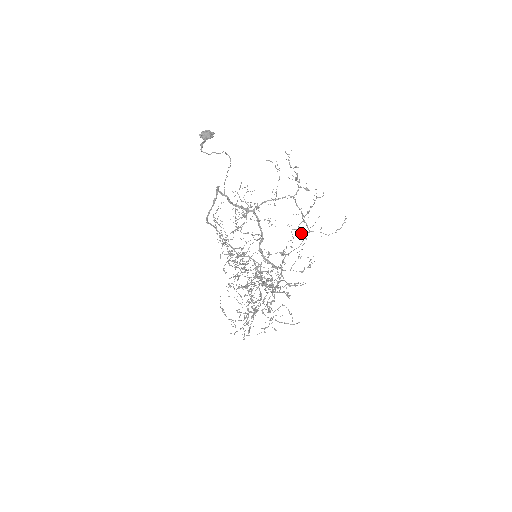
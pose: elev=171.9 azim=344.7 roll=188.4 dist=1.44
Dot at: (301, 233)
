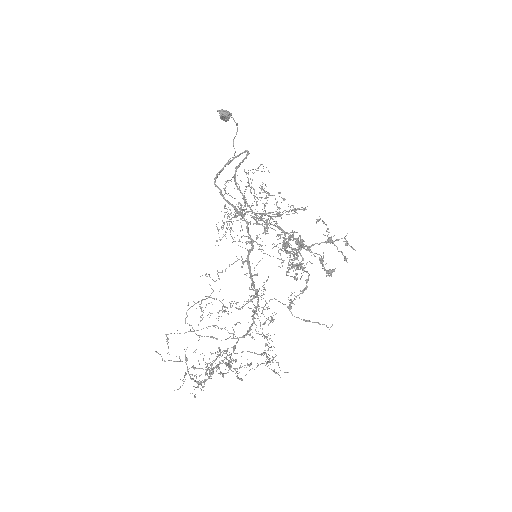
Dot at: occluded
